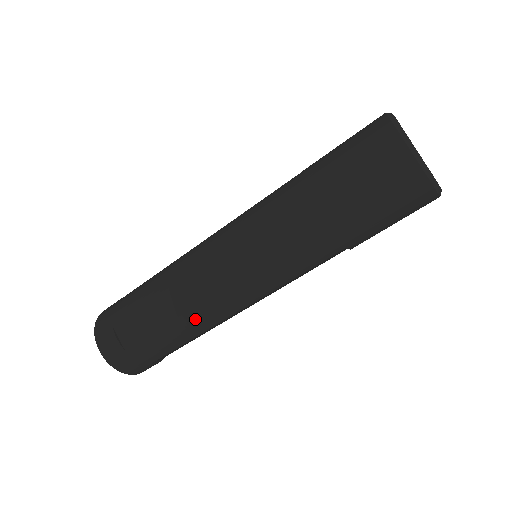
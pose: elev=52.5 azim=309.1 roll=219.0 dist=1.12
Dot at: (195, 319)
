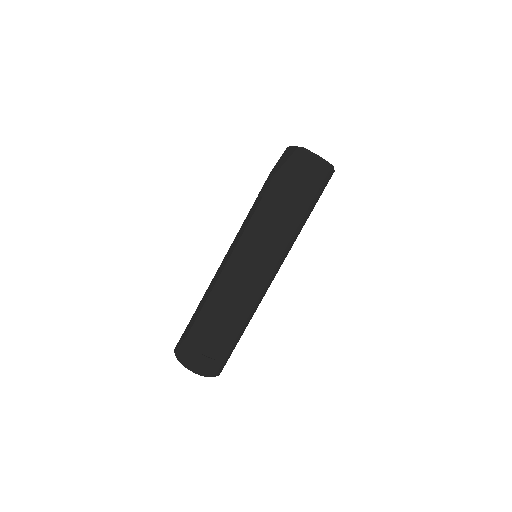
Dot at: (216, 294)
